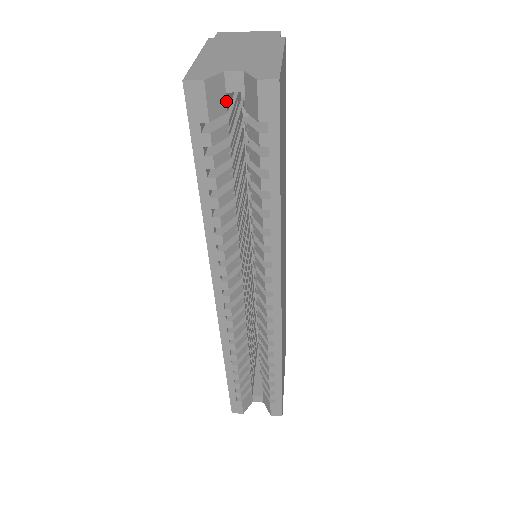
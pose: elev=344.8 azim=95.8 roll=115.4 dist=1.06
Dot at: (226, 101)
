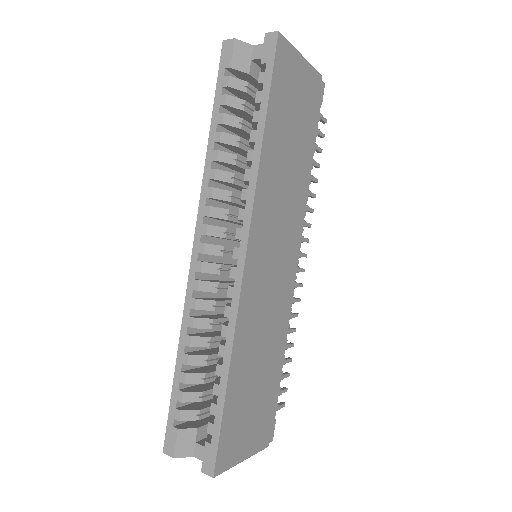
Dot at: (250, 66)
